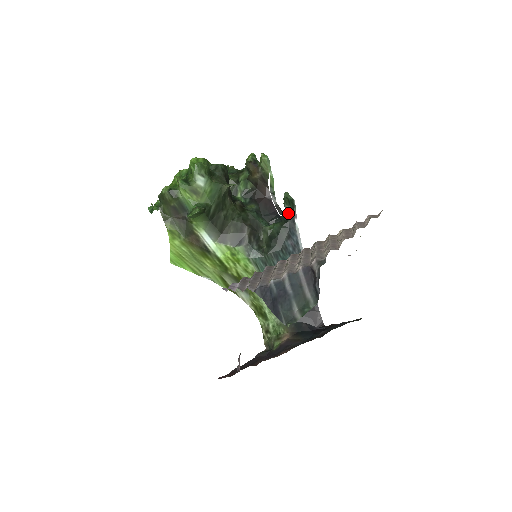
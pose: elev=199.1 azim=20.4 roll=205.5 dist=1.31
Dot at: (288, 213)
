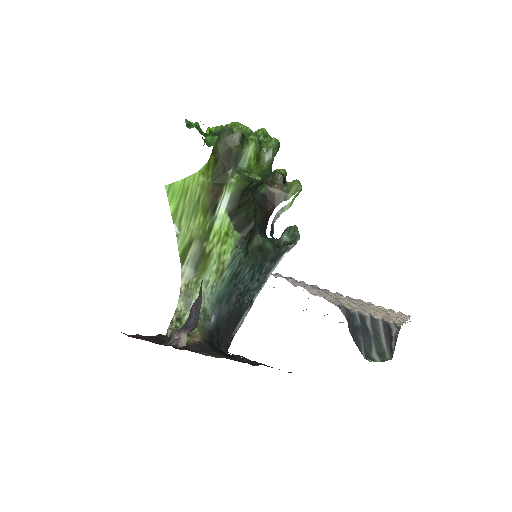
Dot at: (281, 241)
